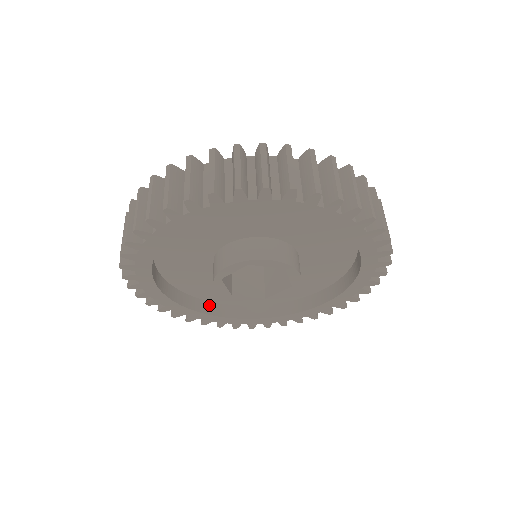
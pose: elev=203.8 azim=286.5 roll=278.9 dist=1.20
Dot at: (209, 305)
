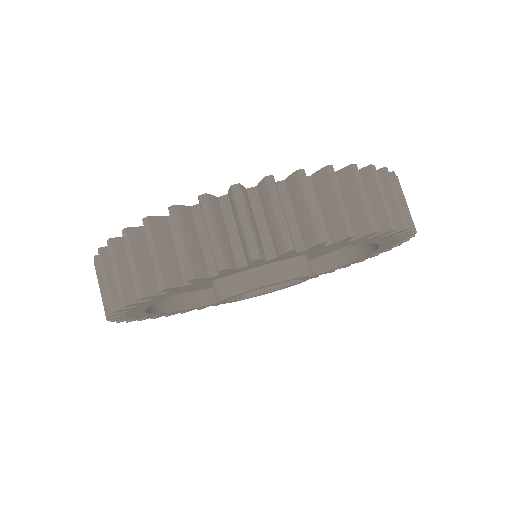
Dot at: occluded
